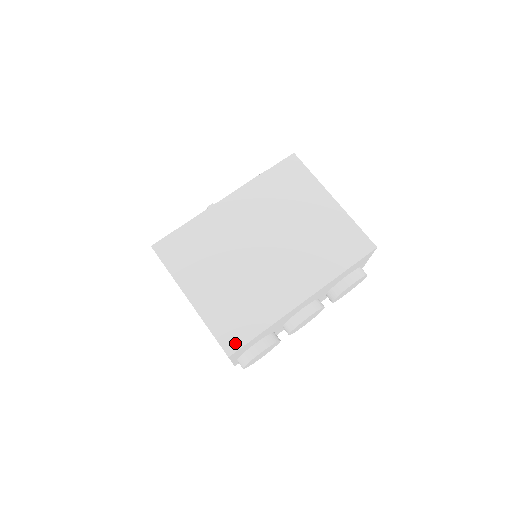
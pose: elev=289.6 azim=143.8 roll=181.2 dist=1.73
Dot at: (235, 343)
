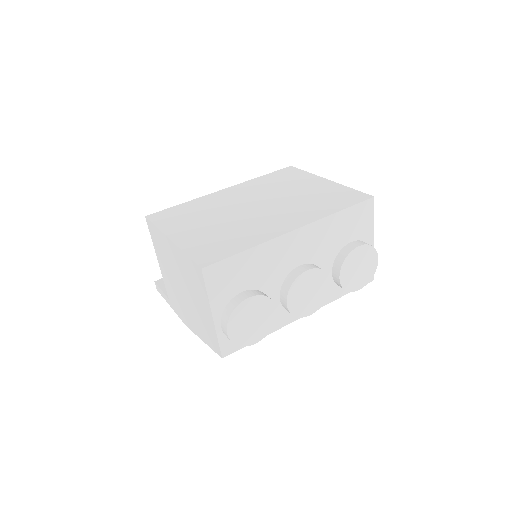
Dot at: (212, 259)
